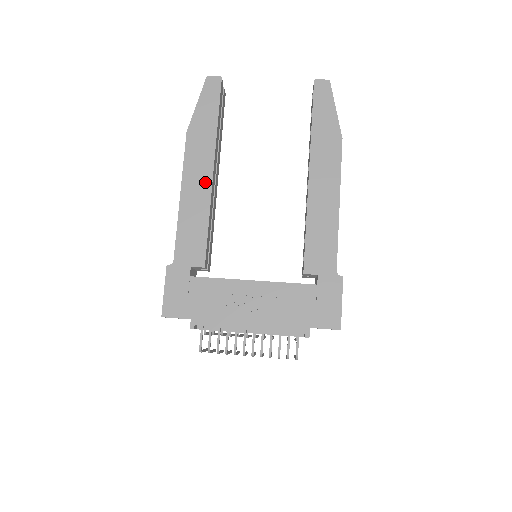
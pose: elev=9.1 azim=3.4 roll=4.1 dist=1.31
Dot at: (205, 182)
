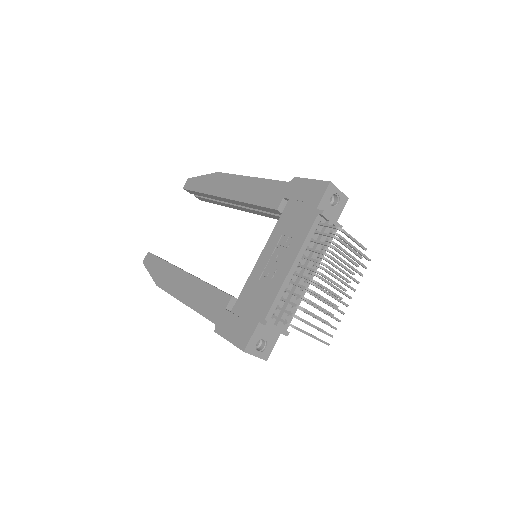
Dot at: (186, 280)
